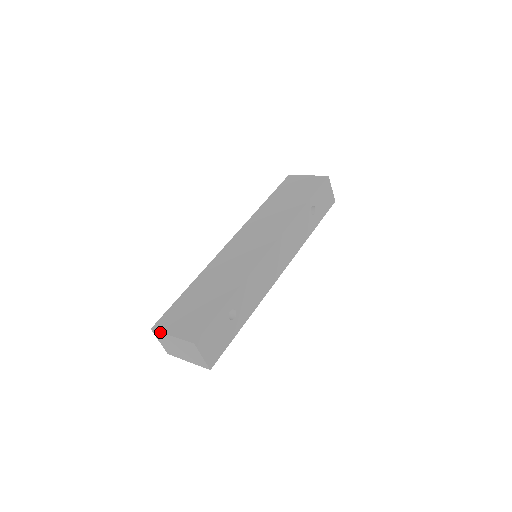
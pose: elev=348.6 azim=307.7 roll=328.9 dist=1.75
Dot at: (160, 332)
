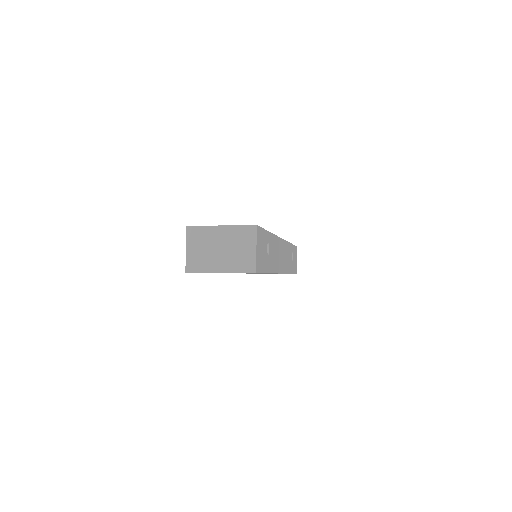
Dot at: (202, 226)
